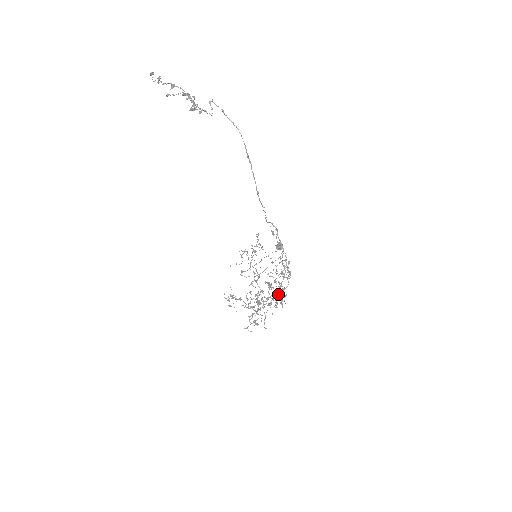
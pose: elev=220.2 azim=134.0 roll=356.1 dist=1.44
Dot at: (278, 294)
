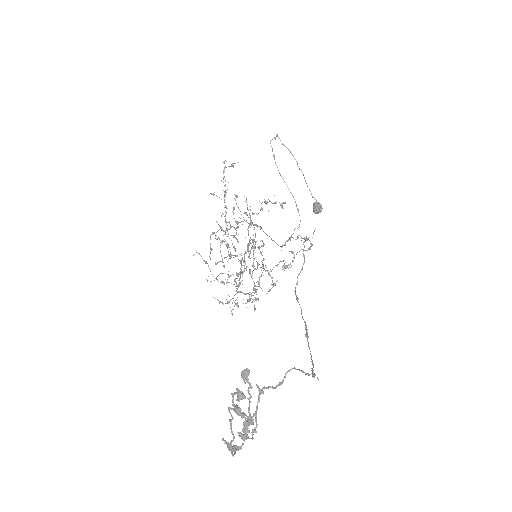
Dot at: occluded
